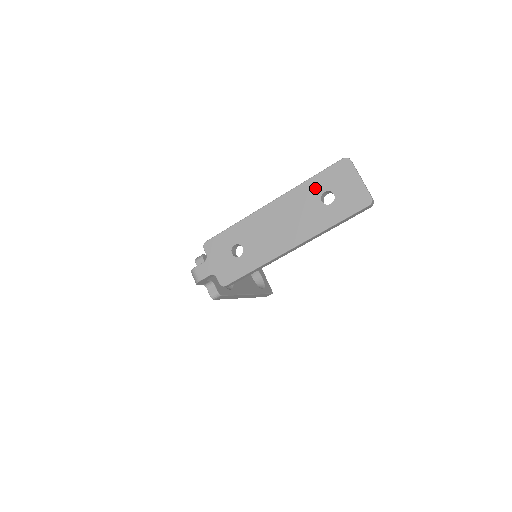
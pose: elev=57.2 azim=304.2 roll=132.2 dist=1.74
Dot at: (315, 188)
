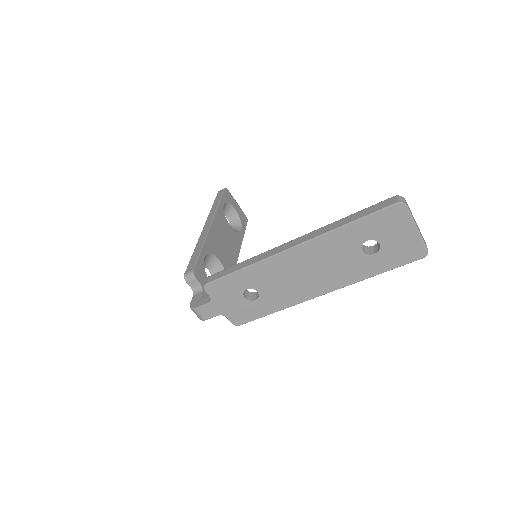
Dot at: (355, 236)
